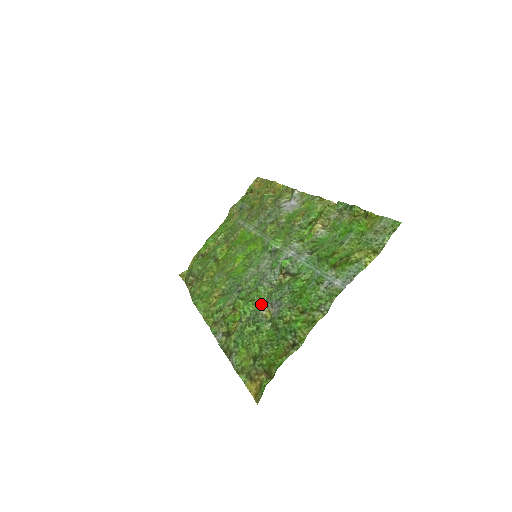
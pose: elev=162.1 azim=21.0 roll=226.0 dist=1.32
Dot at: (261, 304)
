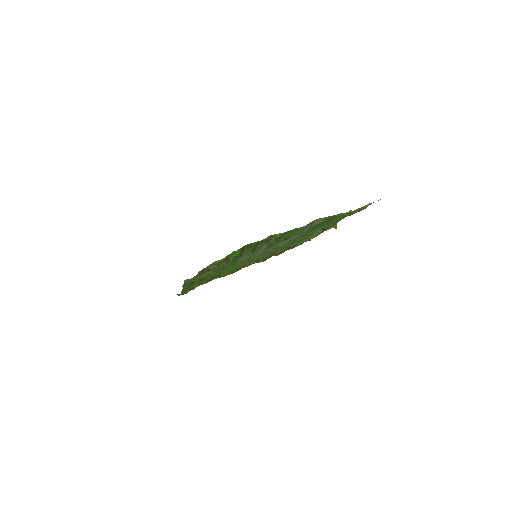
Dot at: occluded
